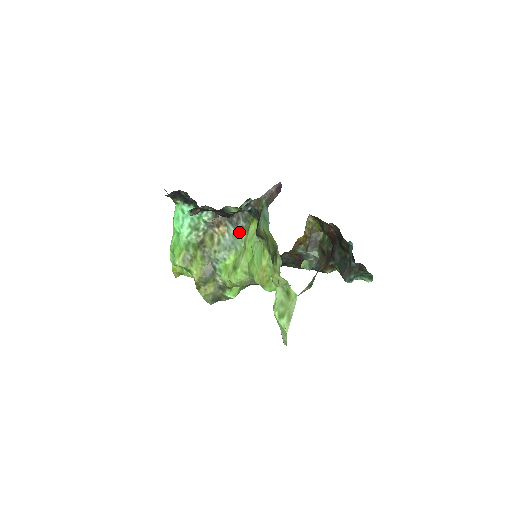
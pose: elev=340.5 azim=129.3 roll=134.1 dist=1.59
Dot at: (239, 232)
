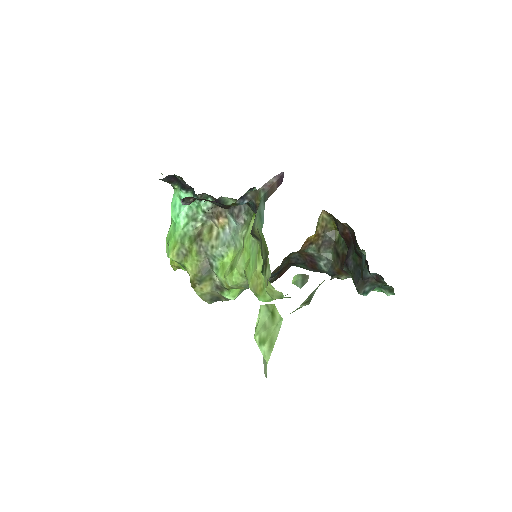
Dot at: (240, 226)
